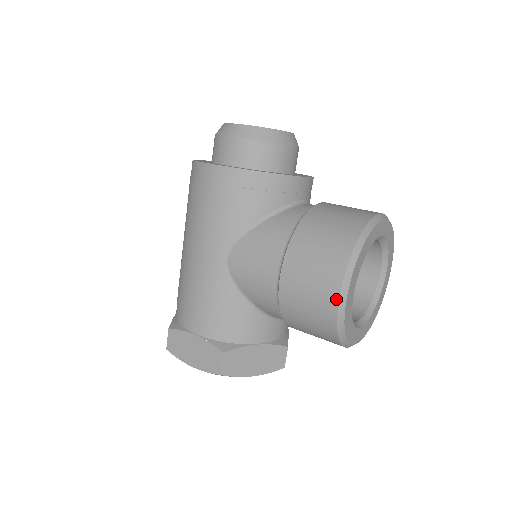
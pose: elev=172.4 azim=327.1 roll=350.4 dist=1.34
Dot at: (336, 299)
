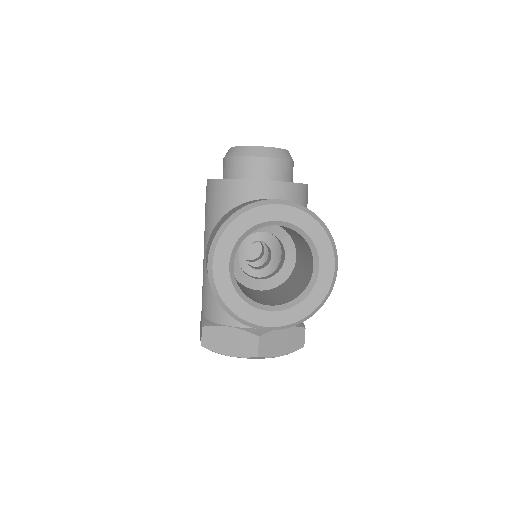
Dot at: (207, 269)
